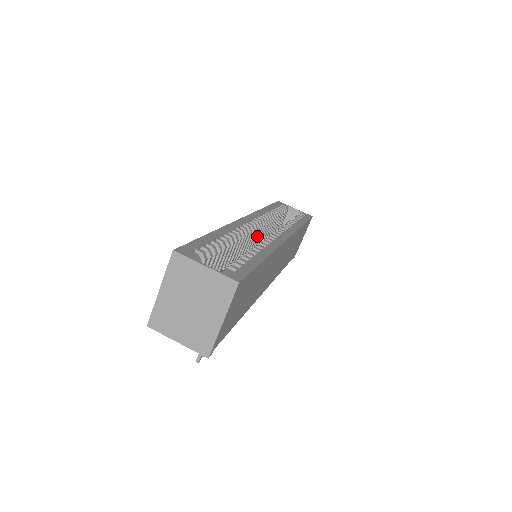
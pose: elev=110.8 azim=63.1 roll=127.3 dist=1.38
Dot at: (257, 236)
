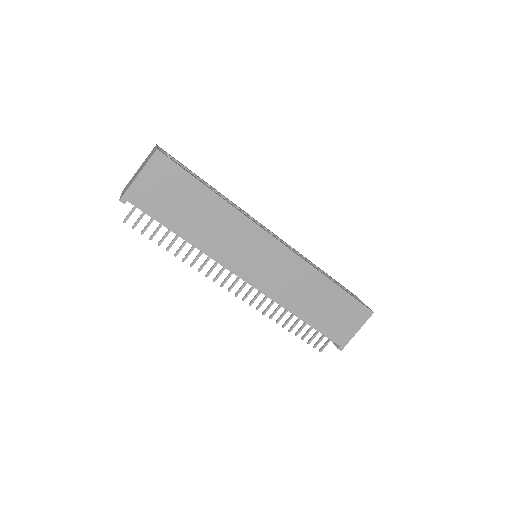
Dot at: occluded
